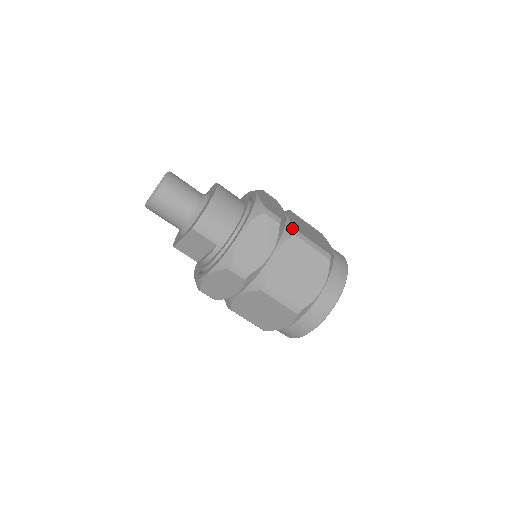
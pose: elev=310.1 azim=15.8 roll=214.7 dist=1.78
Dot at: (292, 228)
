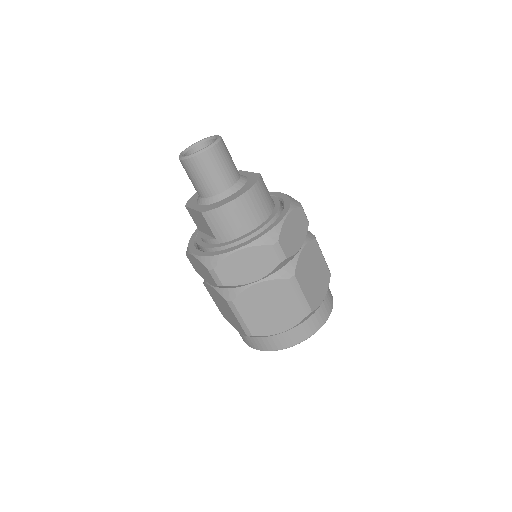
Dot at: (292, 270)
